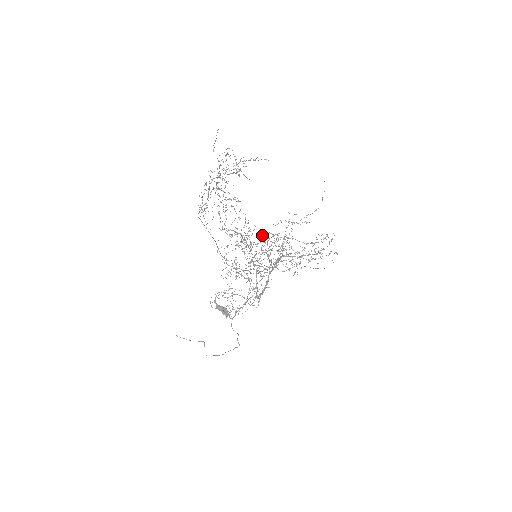
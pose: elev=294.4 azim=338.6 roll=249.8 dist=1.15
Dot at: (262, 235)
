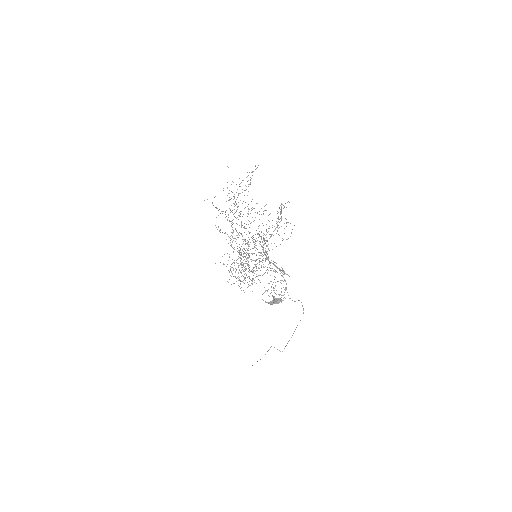
Dot at: occluded
